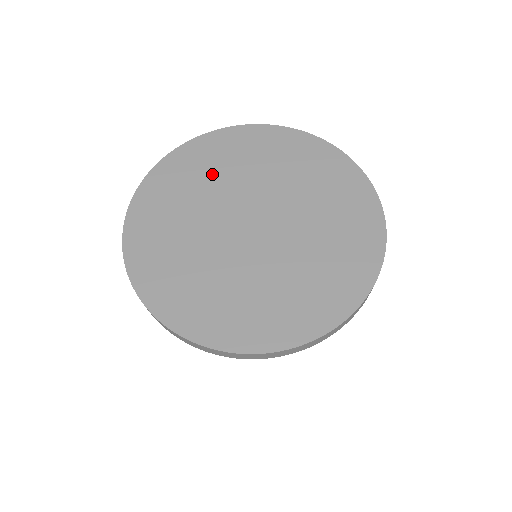
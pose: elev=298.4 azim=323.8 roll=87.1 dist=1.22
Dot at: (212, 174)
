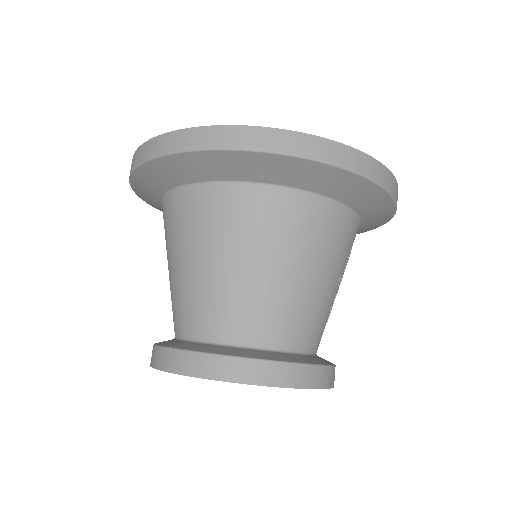
Dot at: occluded
